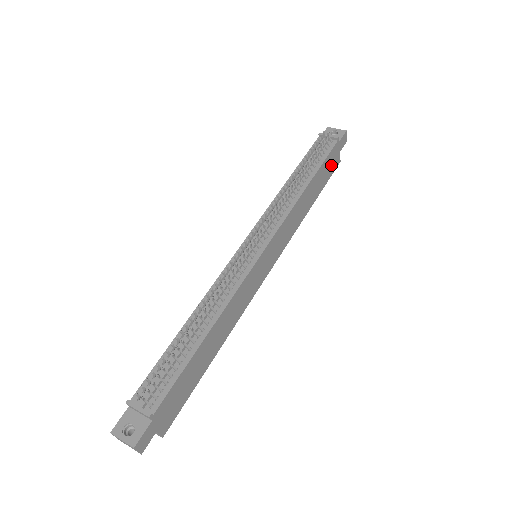
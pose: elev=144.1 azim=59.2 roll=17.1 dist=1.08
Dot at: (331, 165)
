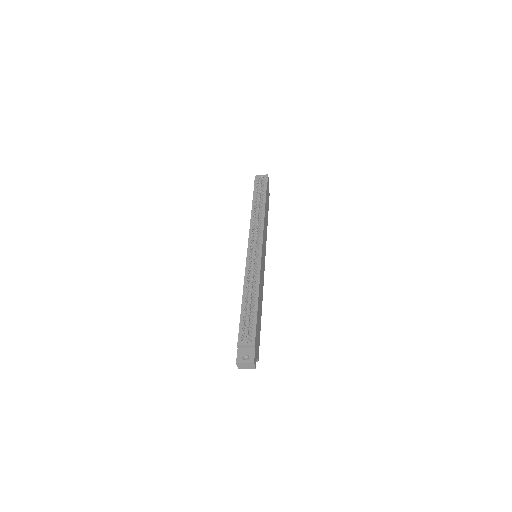
Dot at: (268, 196)
